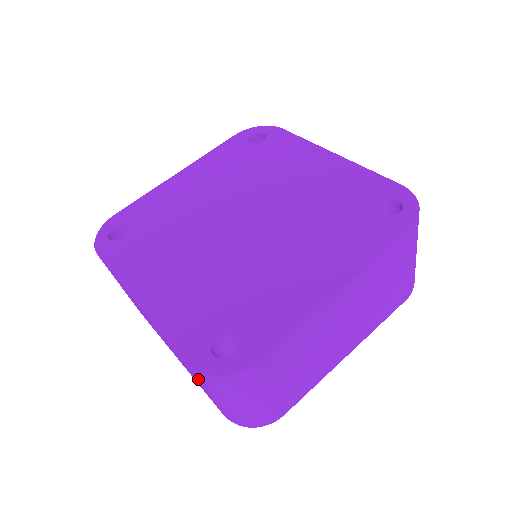
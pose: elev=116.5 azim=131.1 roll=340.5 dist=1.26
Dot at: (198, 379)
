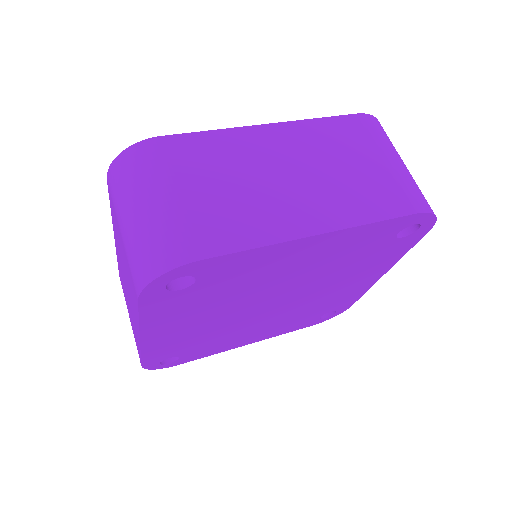
Dot at: (114, 207)
